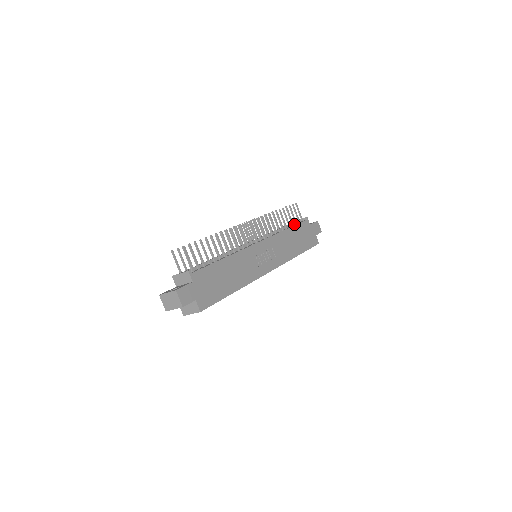
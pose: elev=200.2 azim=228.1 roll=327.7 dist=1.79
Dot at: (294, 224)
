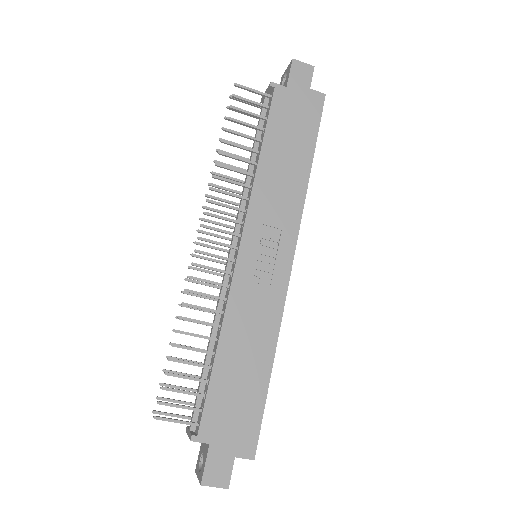
Dot at: occluded
